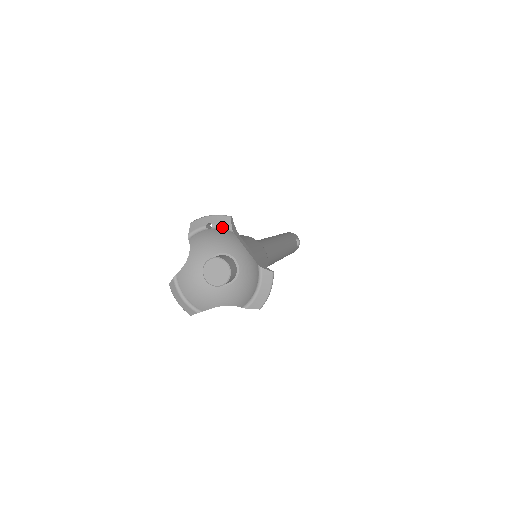
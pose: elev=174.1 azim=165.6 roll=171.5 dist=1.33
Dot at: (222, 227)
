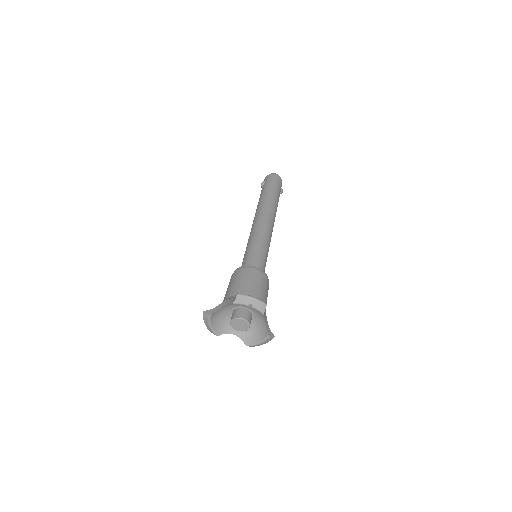
Dot at: occluded
